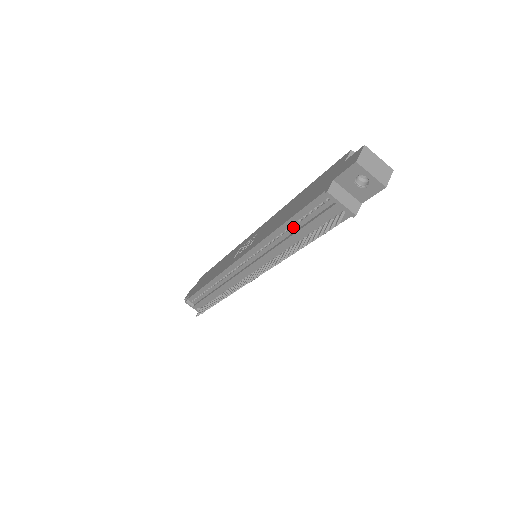
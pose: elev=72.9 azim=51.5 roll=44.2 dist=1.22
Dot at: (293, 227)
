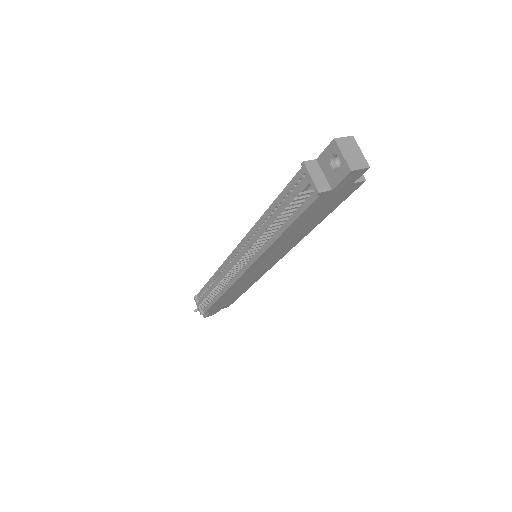
Dot at: (278, 208)
